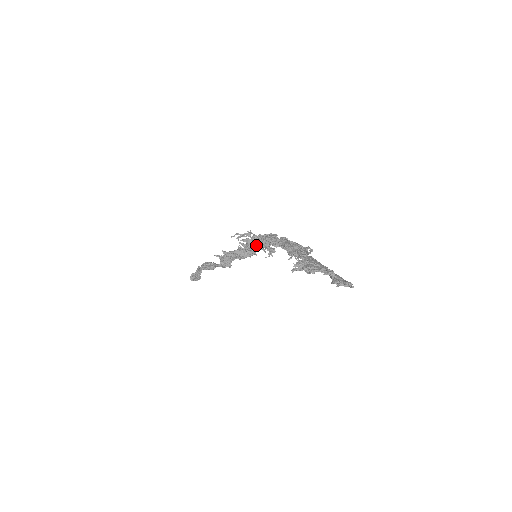
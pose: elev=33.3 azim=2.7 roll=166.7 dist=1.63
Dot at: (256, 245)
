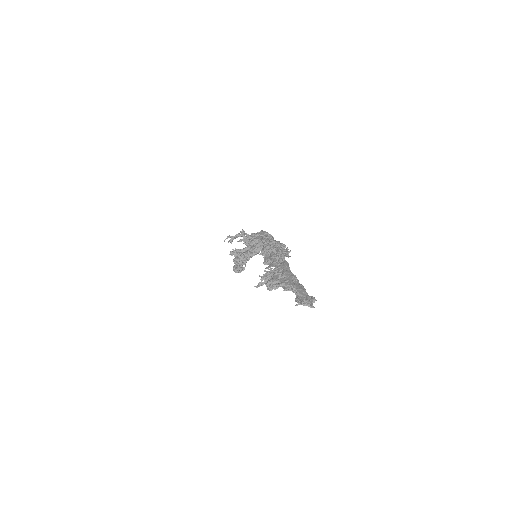
Dot at: occluded
